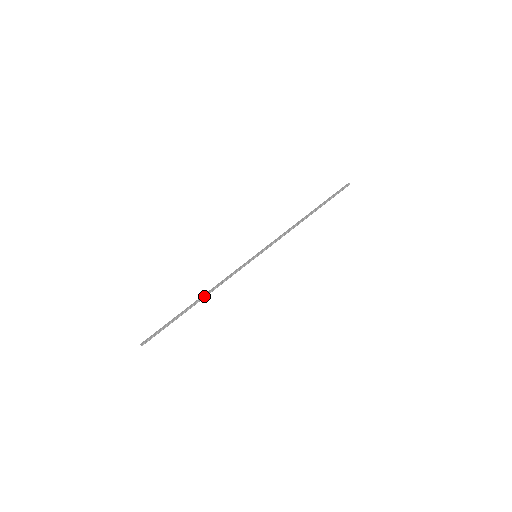
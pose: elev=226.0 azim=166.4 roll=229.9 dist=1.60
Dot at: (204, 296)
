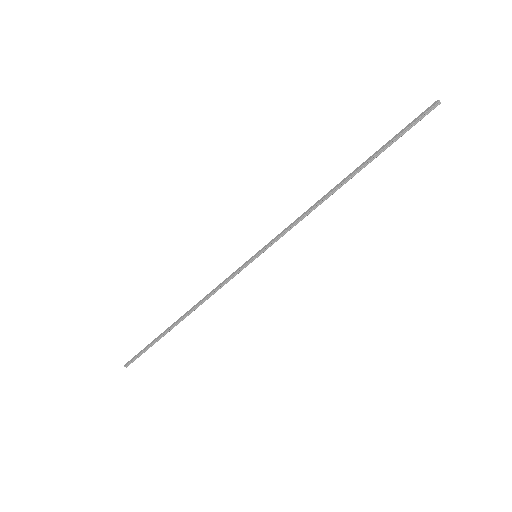
Dot at: (188, 313)
